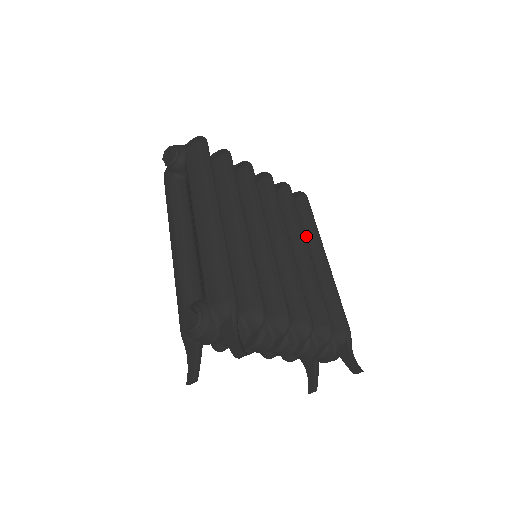
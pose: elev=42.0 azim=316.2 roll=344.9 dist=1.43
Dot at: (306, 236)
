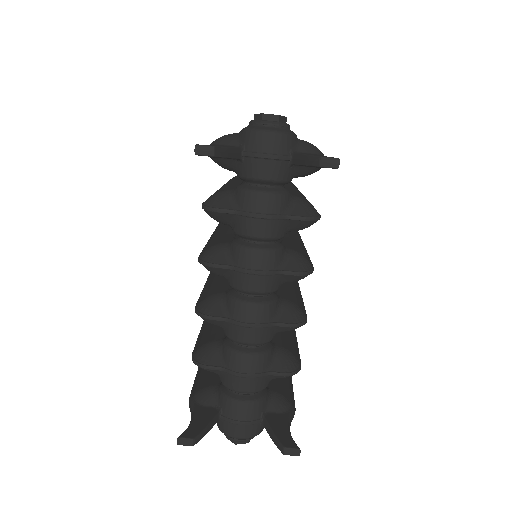
Dot at: occluded
